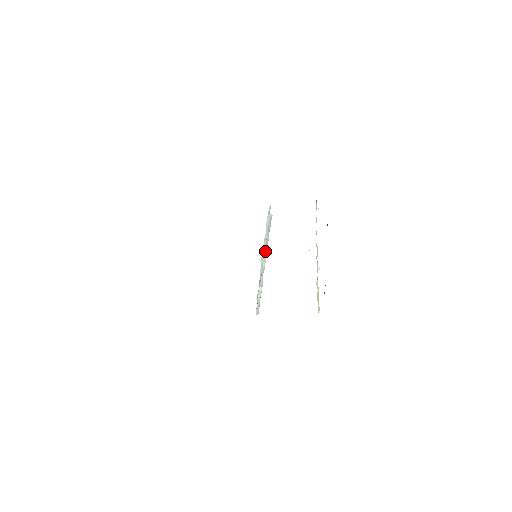
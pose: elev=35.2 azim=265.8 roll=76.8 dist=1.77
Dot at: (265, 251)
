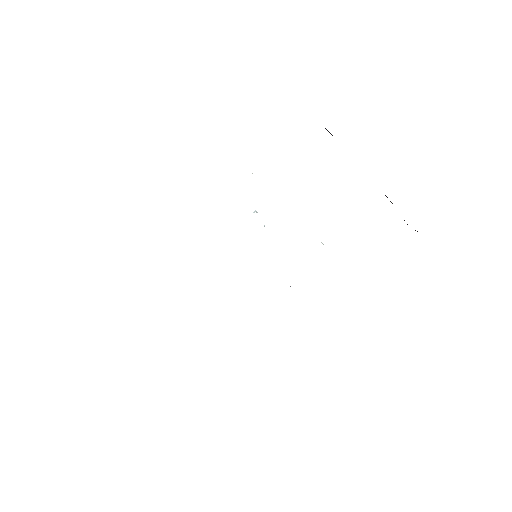
Dot at: occluded
